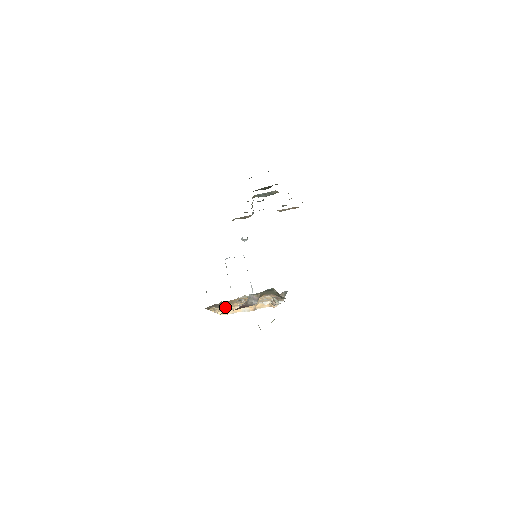
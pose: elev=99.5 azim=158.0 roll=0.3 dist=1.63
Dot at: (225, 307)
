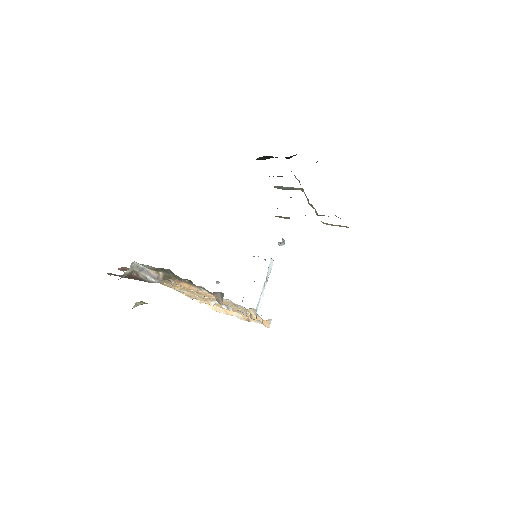
Dot at: (190, 293)
